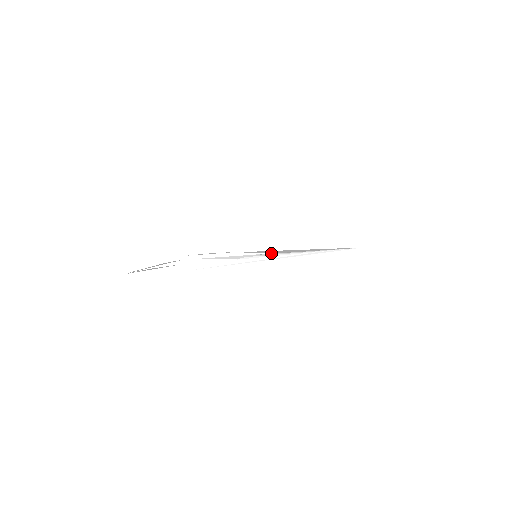
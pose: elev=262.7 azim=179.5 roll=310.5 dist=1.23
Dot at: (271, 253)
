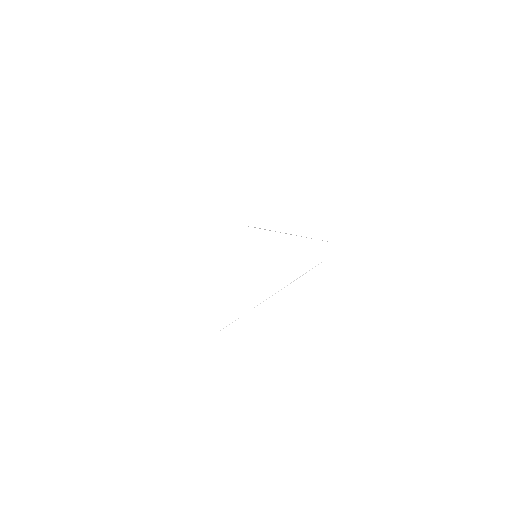
Dot at: occluded
